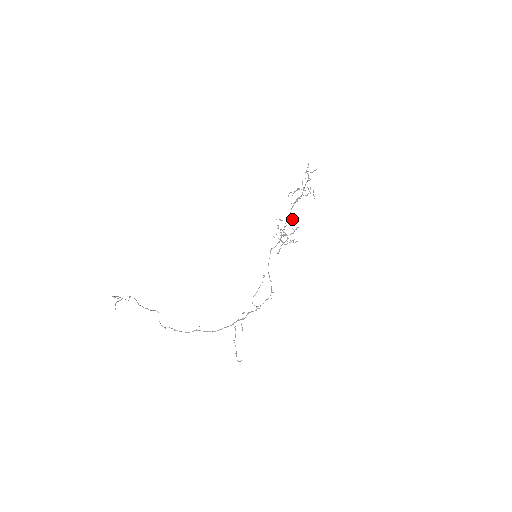
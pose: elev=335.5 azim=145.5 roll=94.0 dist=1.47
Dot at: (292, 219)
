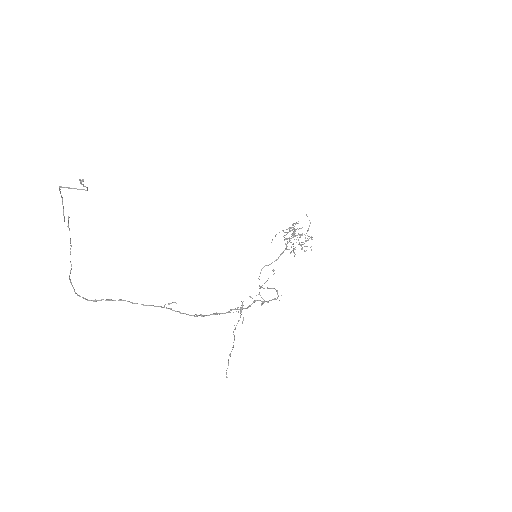
Dot at: (300, 235)
